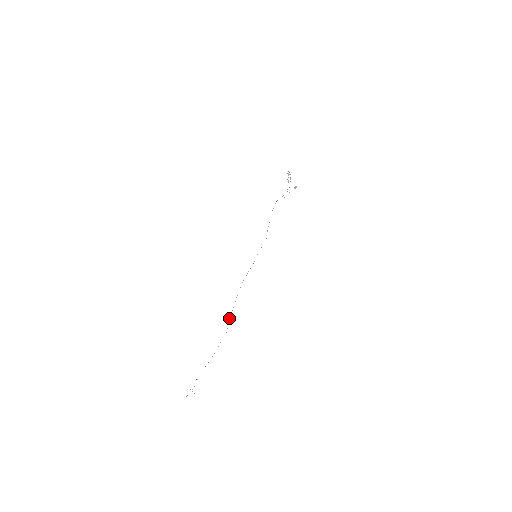
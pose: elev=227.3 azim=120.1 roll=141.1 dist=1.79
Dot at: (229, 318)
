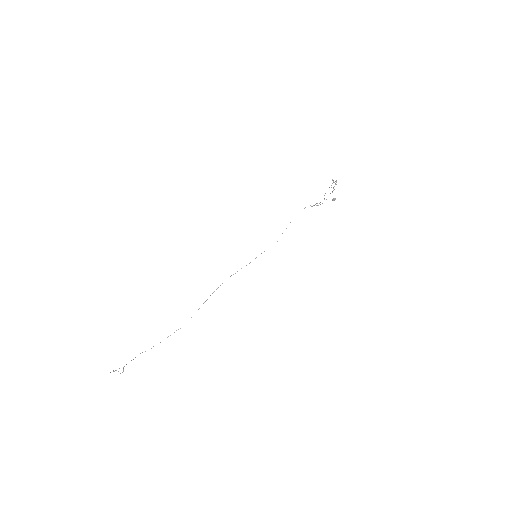
Dot at: occluded
